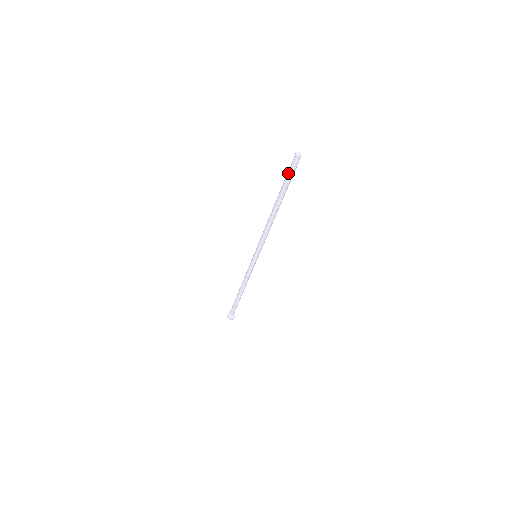
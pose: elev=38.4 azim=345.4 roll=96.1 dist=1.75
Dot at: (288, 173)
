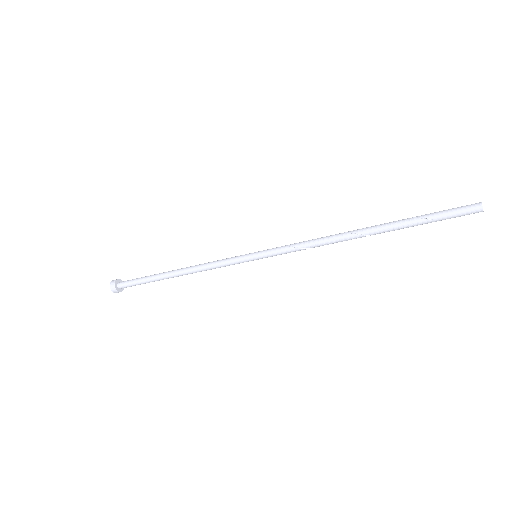
Dot at: occluded
